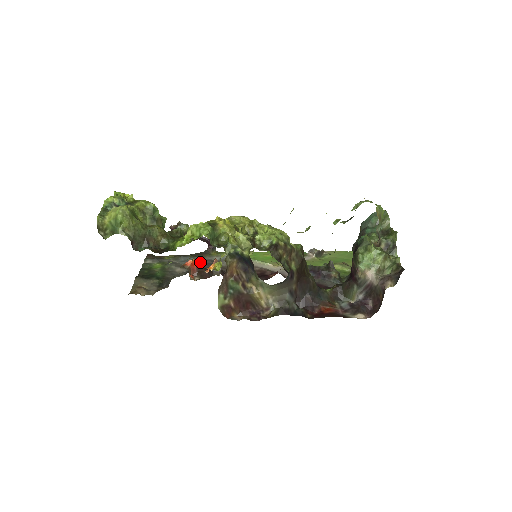
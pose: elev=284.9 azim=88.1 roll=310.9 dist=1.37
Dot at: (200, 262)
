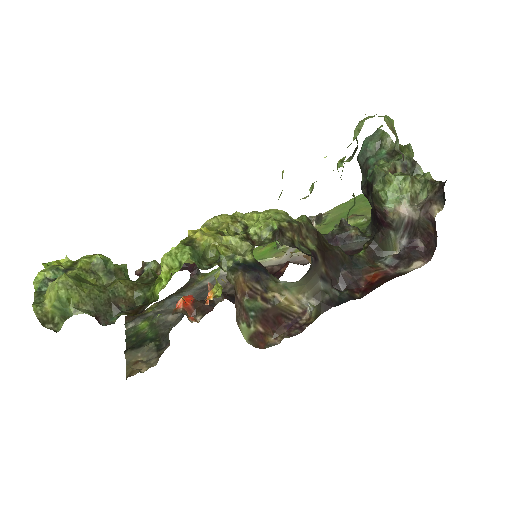
Dot at: (192, 296)
